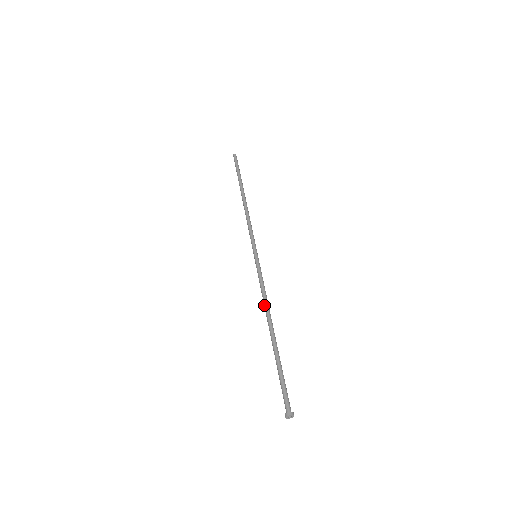
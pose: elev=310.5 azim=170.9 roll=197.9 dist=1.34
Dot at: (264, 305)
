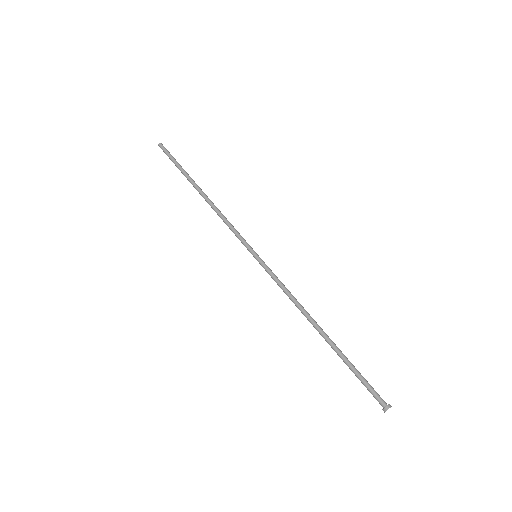
Dot at: (298, 305)
